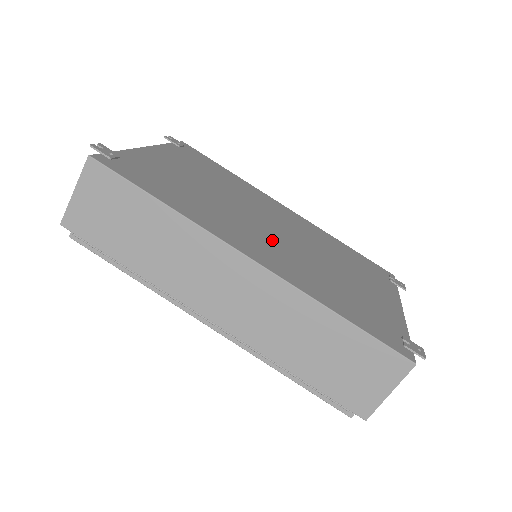
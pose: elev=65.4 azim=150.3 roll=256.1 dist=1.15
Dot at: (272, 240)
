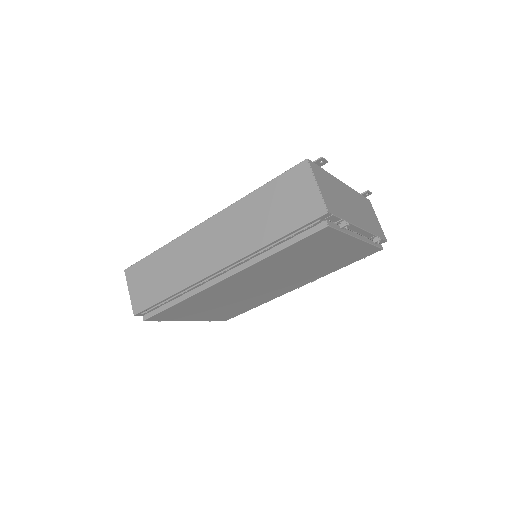
Dot at: occluded
